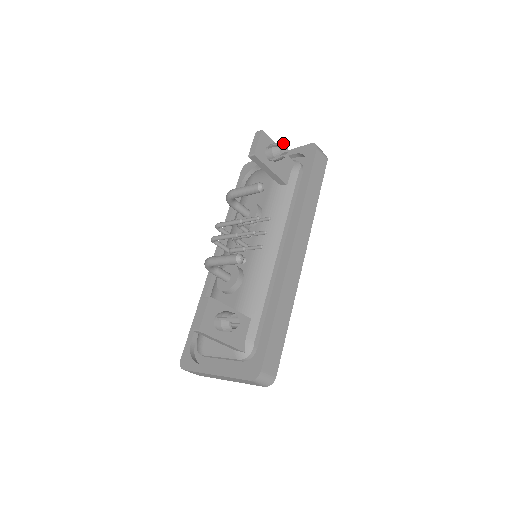
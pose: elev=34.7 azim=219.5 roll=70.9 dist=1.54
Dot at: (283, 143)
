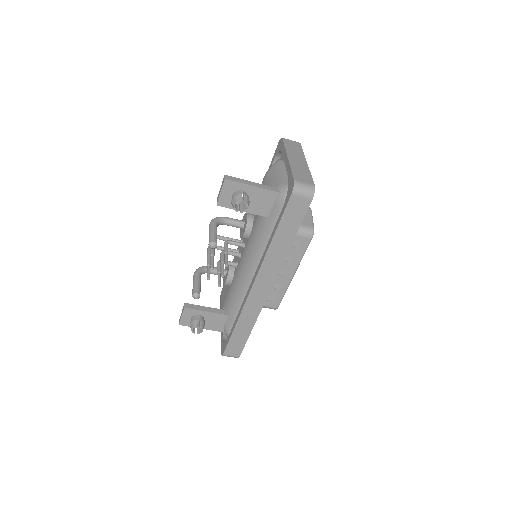
Dot at: (239, 201)
